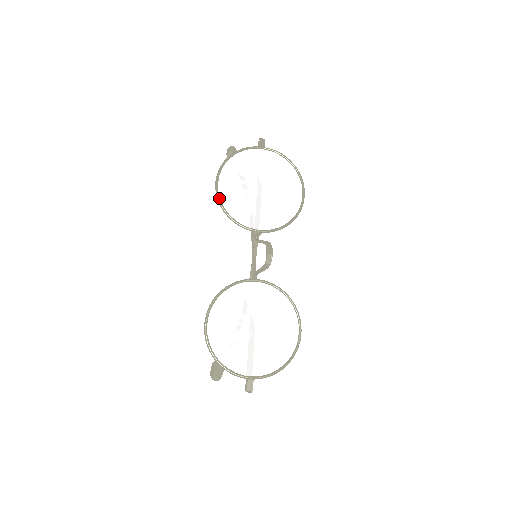
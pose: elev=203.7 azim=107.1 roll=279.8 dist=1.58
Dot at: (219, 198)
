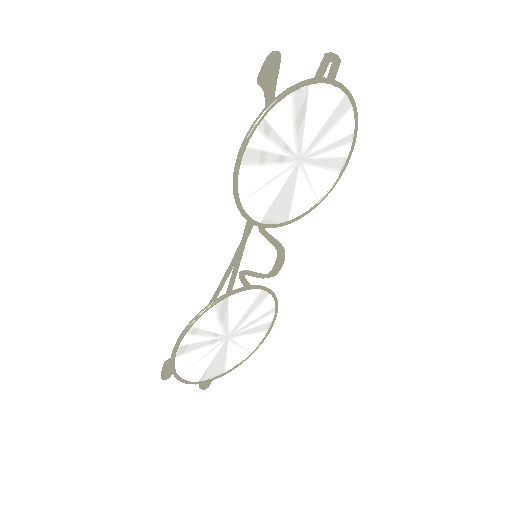
Dot at: (237, 184)
